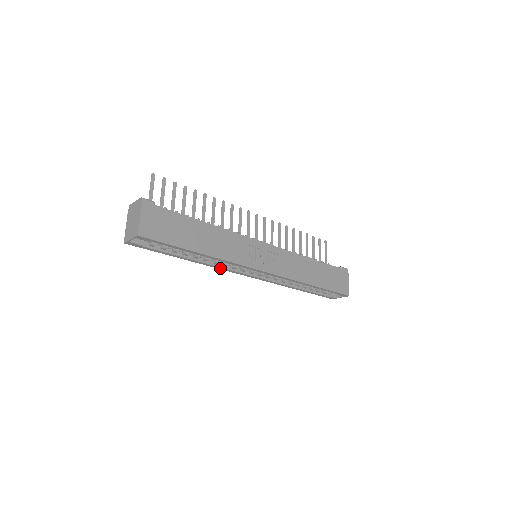
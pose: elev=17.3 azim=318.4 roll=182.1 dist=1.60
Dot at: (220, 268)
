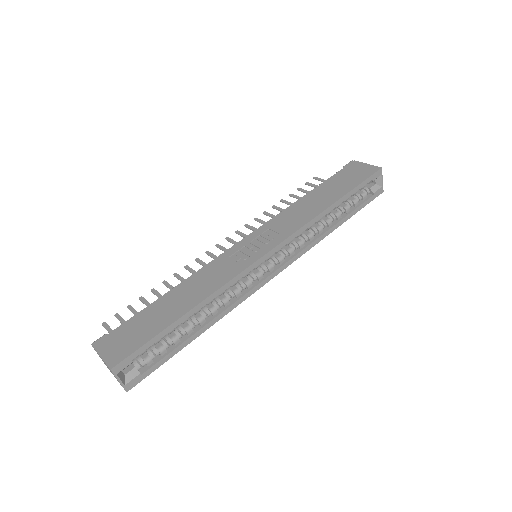
Dot at: (239, 302)
